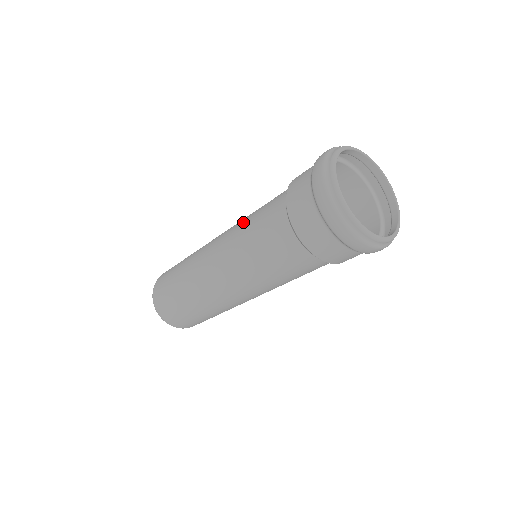
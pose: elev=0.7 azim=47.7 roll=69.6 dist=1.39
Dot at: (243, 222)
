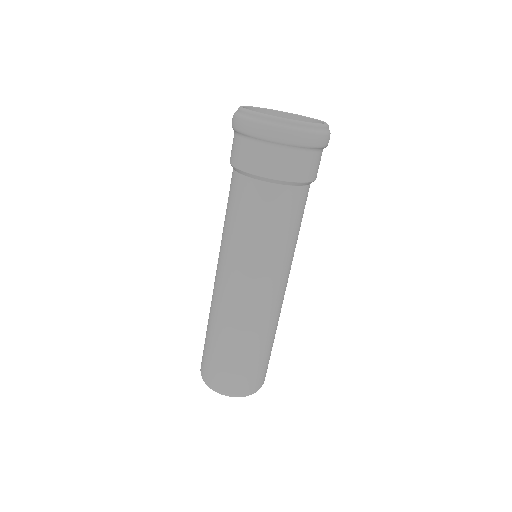
Dot at: occluded
